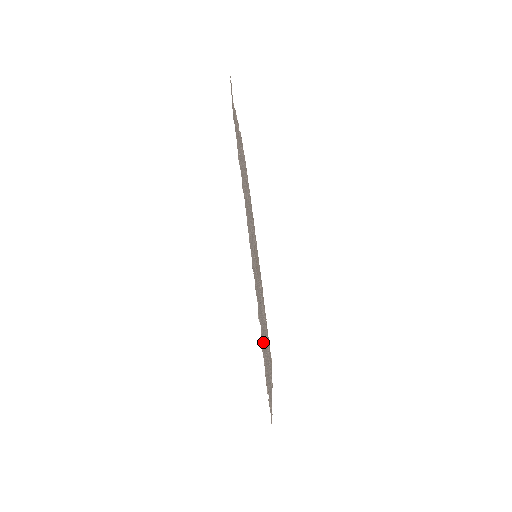
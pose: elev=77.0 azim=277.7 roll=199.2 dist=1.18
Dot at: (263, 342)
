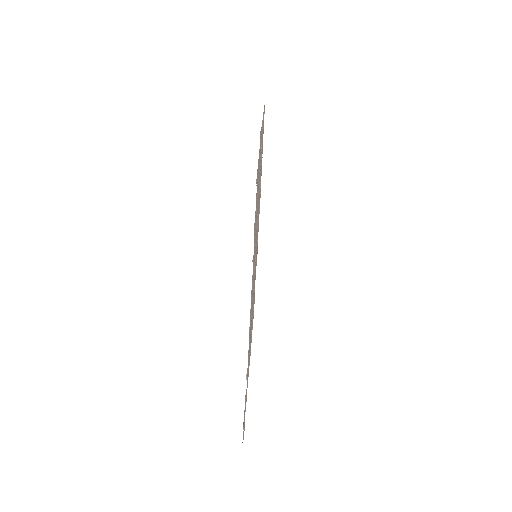
Dot at: occluded
